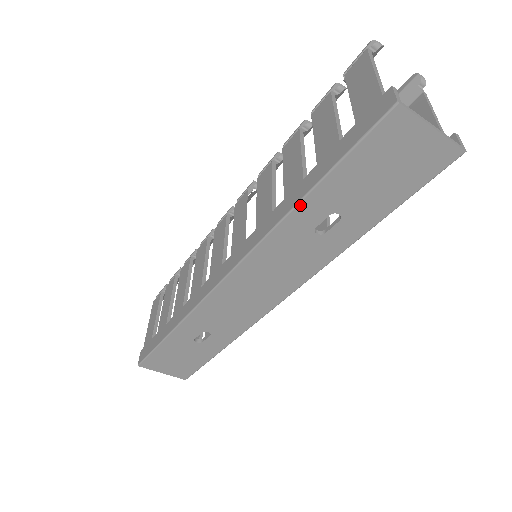
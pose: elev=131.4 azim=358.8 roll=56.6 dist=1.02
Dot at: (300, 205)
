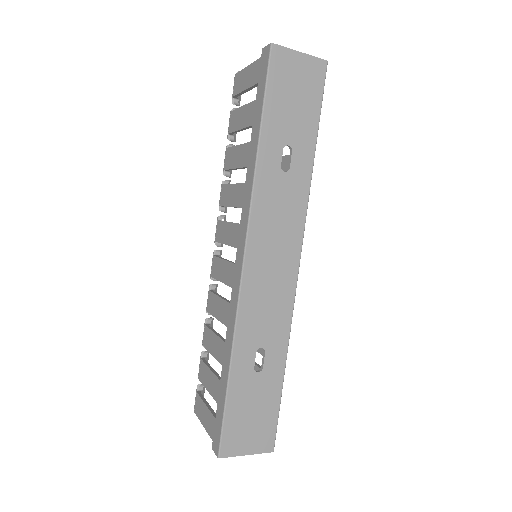
Dot at: (260, 149)
